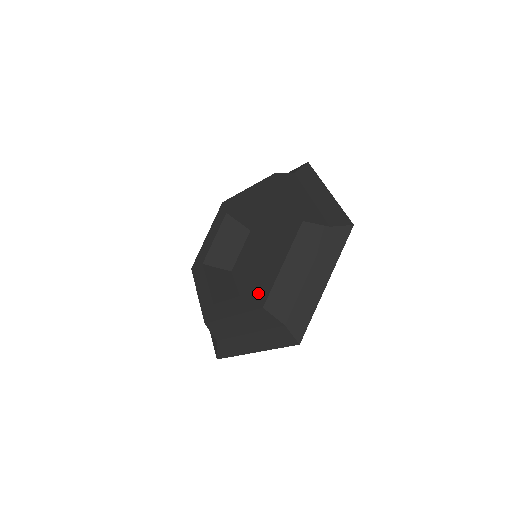
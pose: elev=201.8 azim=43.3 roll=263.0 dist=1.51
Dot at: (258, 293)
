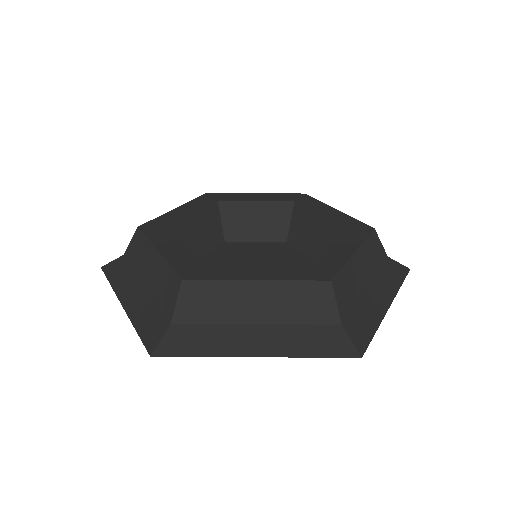
Dot at: (314, 267)
